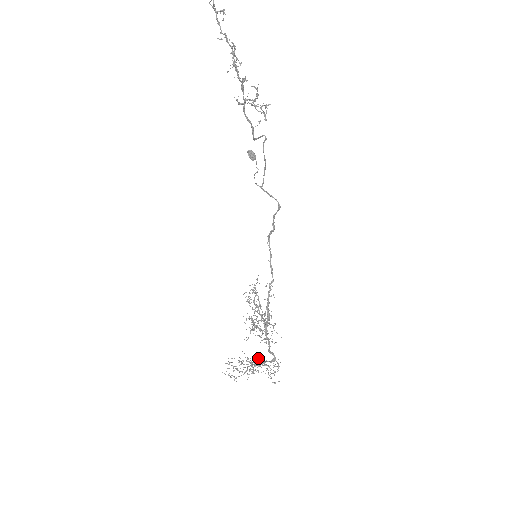
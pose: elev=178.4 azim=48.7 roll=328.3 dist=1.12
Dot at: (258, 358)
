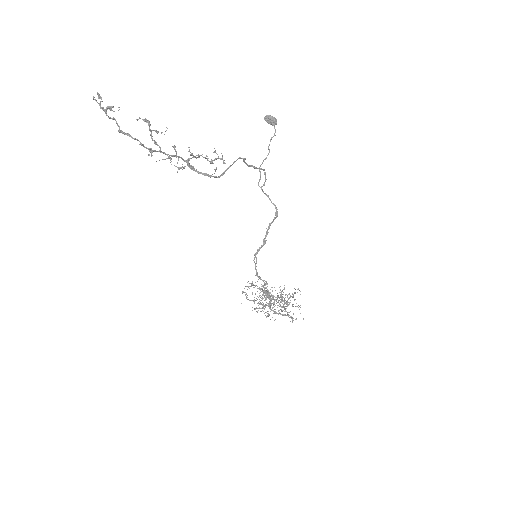
Dot at: (298, 289)
